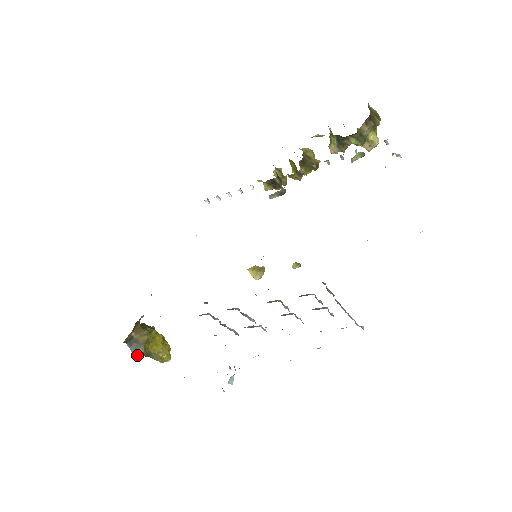
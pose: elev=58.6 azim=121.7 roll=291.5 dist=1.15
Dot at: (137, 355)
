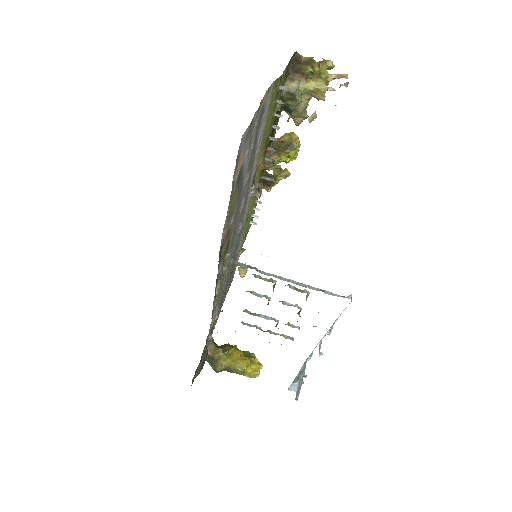
Dot at: (216, 371)
